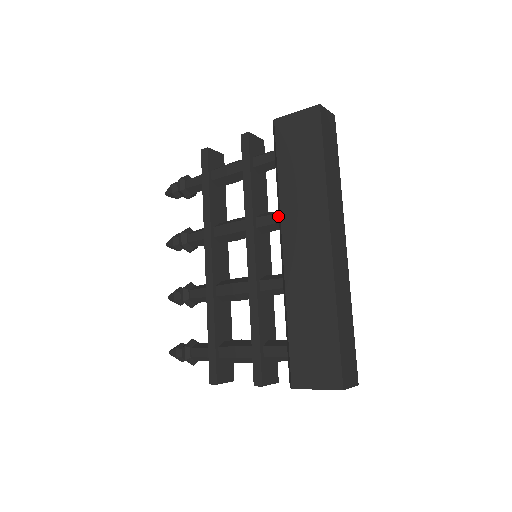
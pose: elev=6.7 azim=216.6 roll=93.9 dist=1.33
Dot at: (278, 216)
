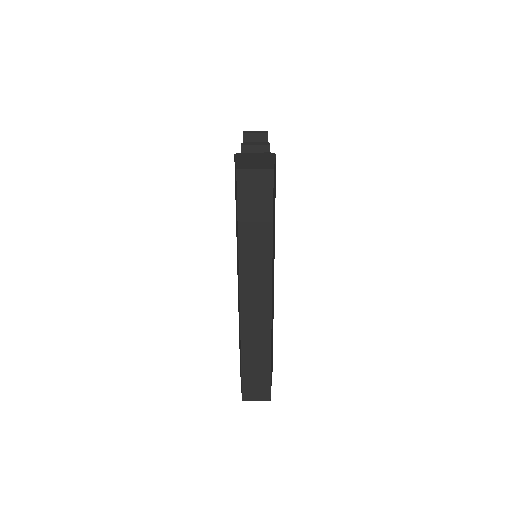
Dot at: occluded
